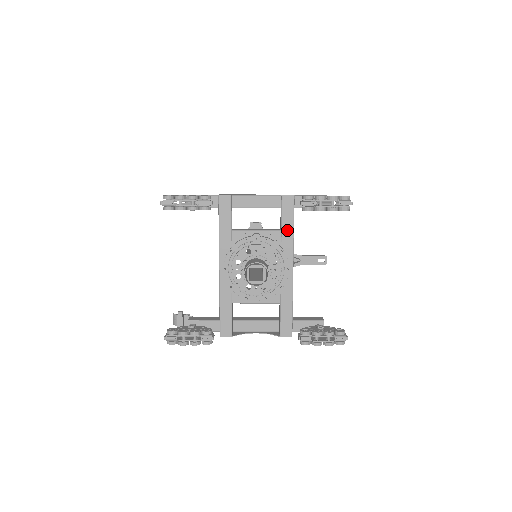
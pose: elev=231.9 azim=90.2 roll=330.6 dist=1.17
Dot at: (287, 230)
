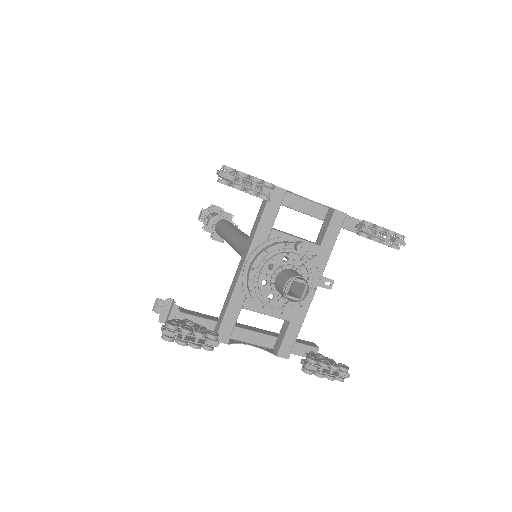
Dot at: (326, 247)
